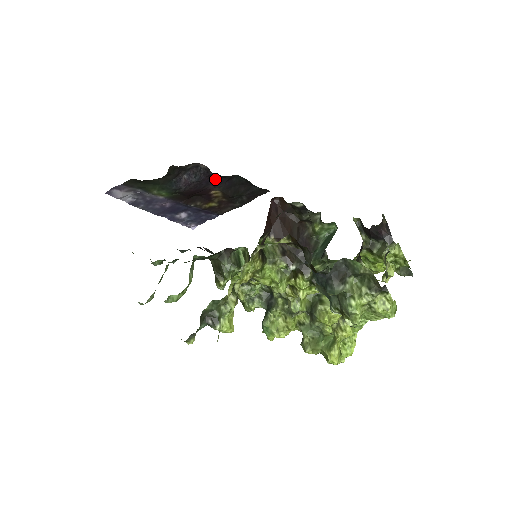
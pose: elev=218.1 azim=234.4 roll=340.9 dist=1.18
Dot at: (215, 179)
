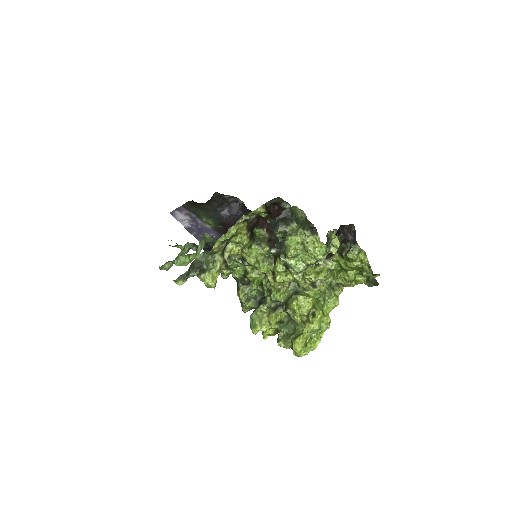
Dot at: occluded
